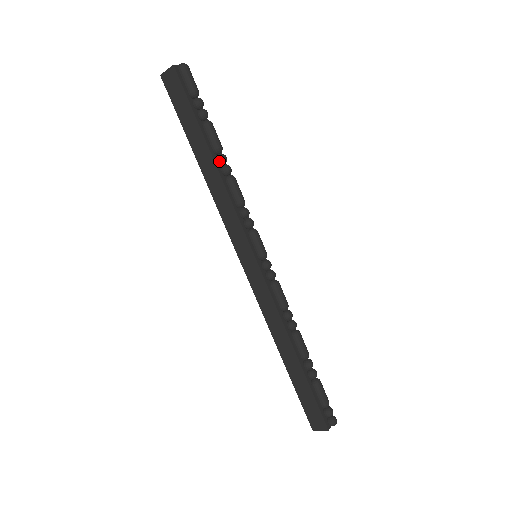
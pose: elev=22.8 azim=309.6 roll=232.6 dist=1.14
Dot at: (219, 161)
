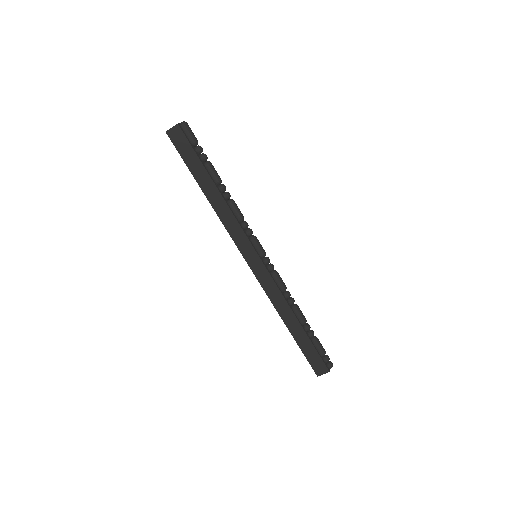
Dot at: (222, 190)
